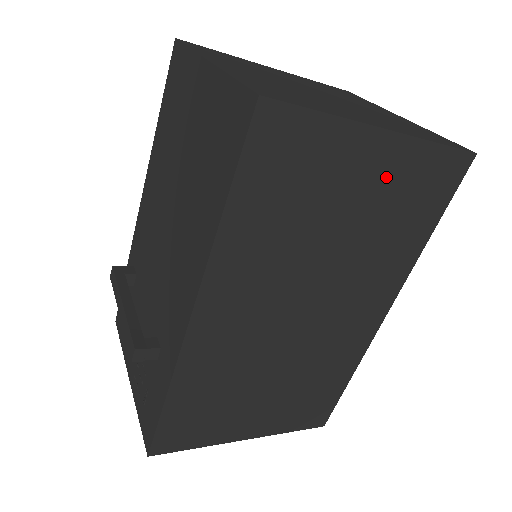
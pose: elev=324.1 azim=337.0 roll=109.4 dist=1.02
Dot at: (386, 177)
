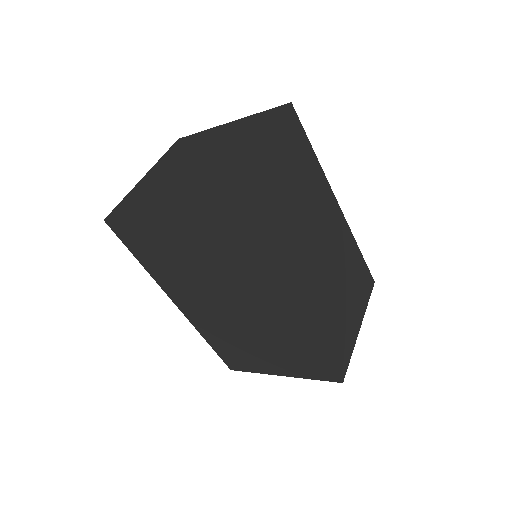
Dot at: (186, 230)
